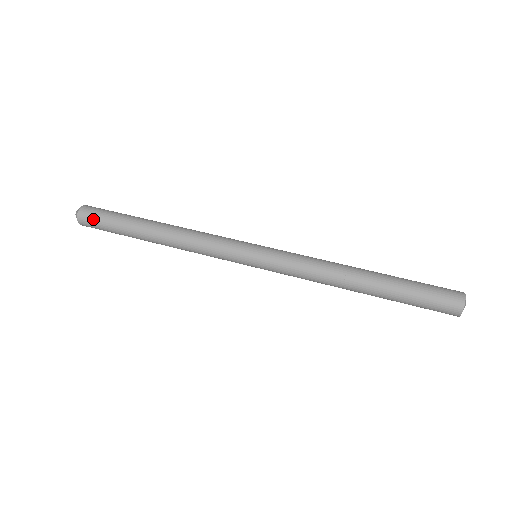
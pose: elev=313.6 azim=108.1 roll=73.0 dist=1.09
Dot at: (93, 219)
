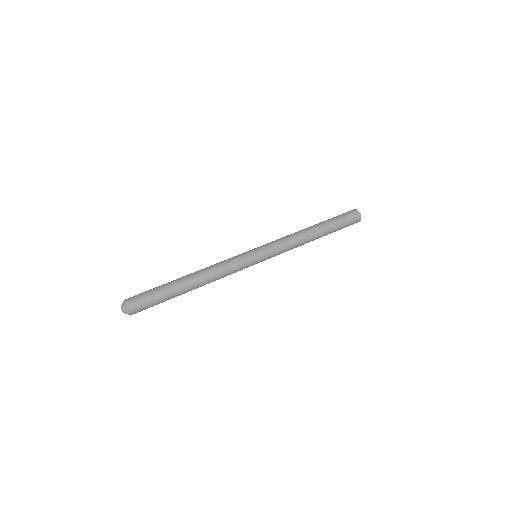
Dot at: (144, 307)
